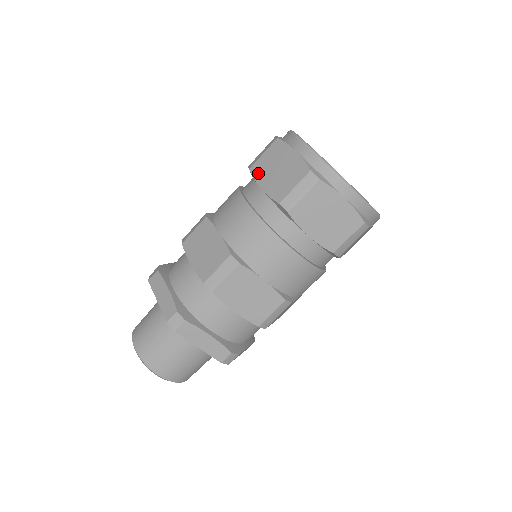
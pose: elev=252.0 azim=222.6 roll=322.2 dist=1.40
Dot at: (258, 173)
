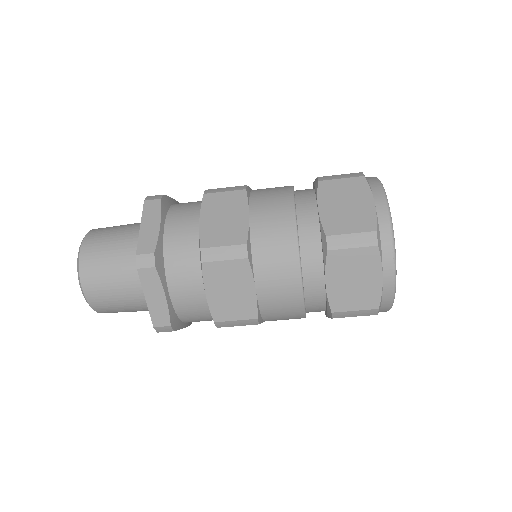
Dot at: (333, 265)
